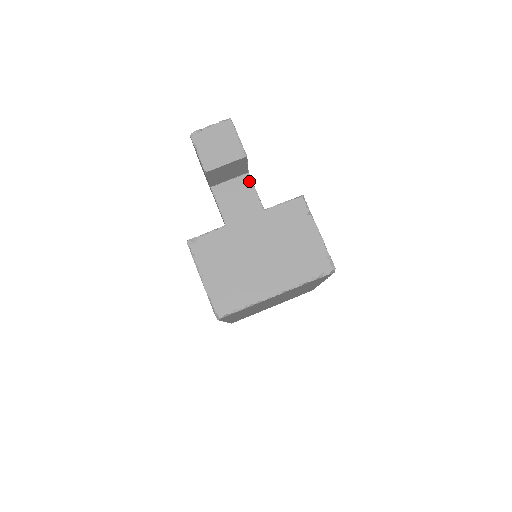
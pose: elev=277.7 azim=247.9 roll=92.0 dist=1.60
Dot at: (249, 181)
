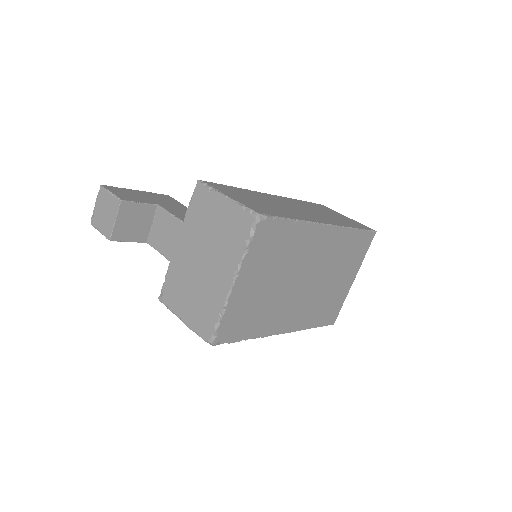
Dot at: (162, 211)
